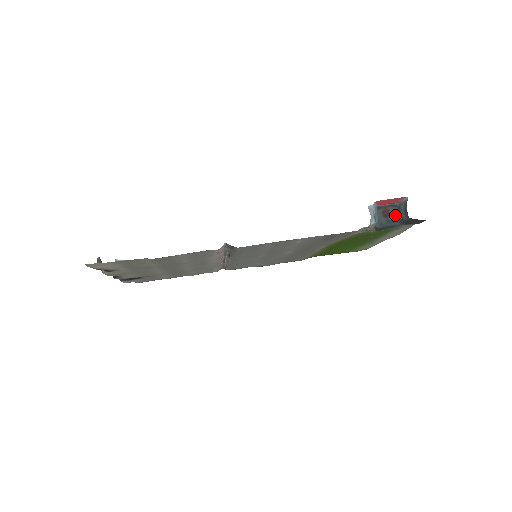
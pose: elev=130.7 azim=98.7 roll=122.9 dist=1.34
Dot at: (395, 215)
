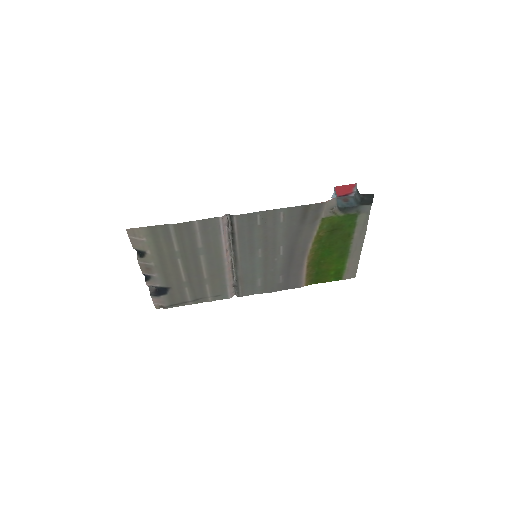
Dot at: (353, 201)
